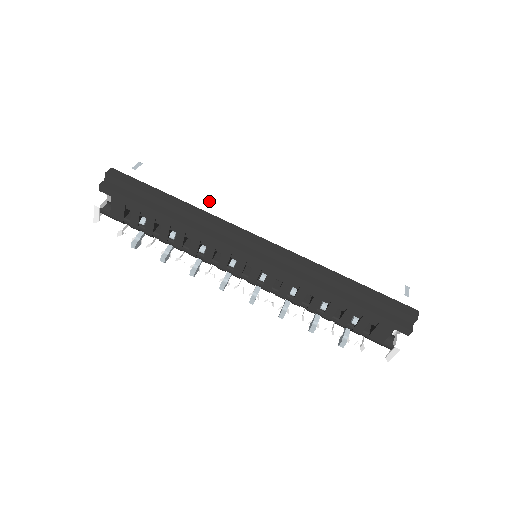
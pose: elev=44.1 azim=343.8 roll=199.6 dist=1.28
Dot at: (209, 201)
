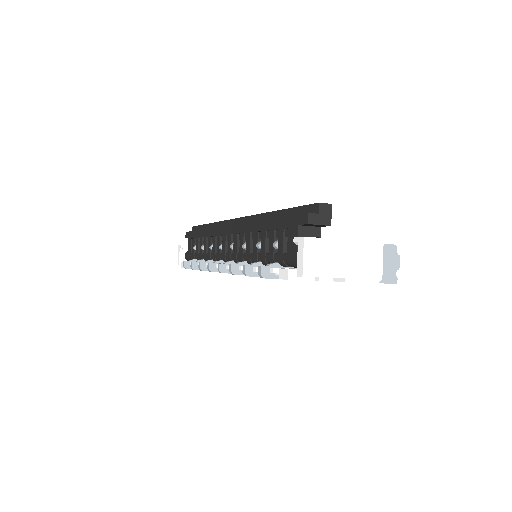
Dot at: occluded
